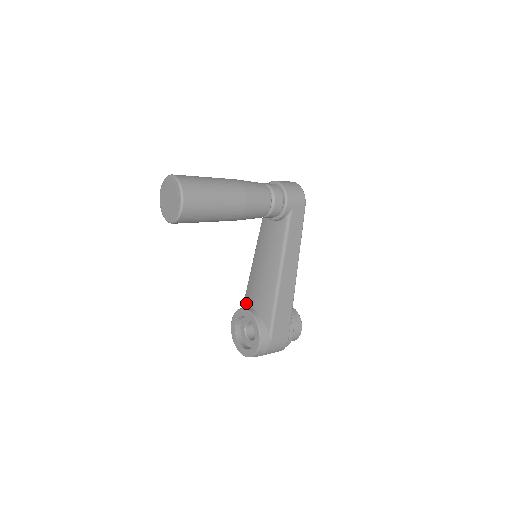
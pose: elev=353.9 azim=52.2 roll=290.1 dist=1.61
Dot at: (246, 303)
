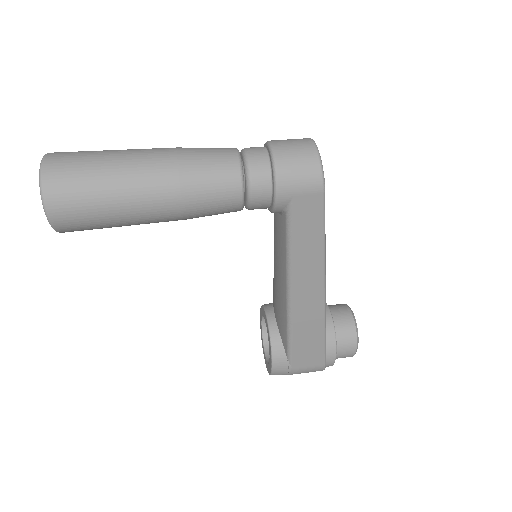
Dot at: occluded
